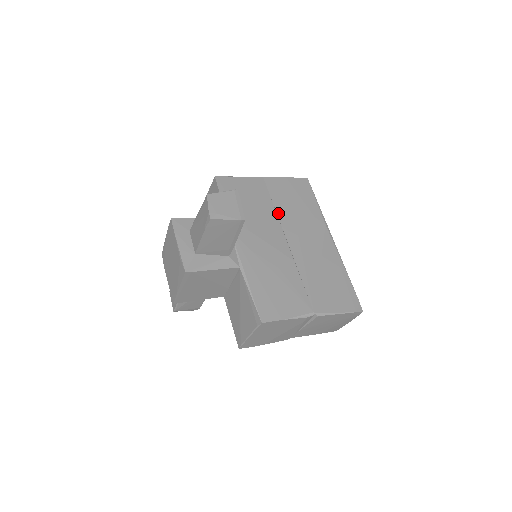
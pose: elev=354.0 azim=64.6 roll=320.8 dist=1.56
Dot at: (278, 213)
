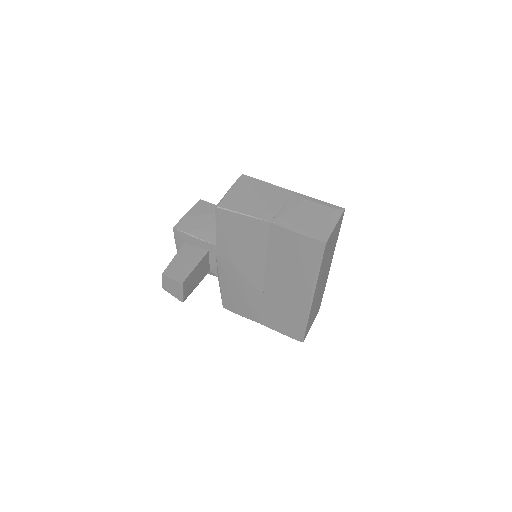
Dot at: (268, 259)
